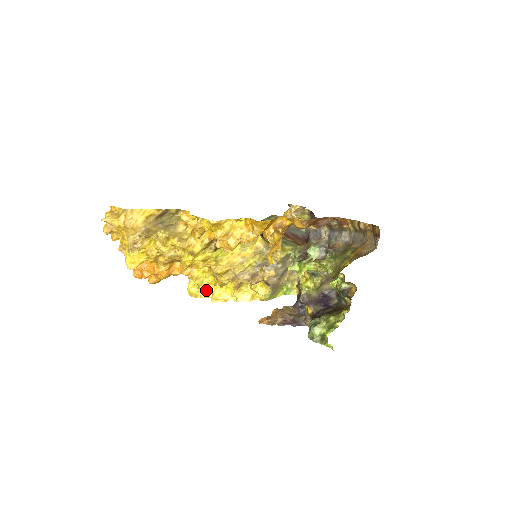
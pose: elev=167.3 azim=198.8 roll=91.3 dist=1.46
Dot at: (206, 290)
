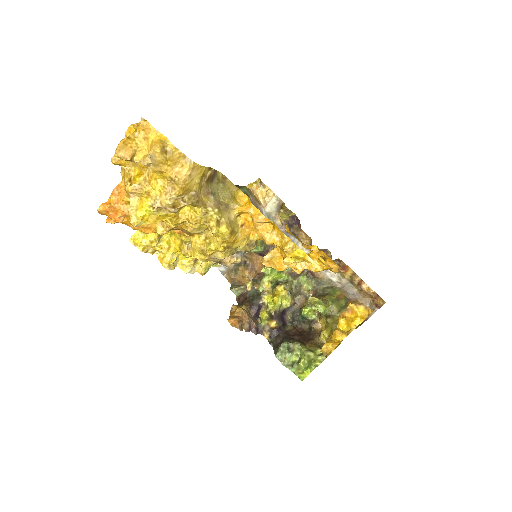
Dot at: (159, 248)
